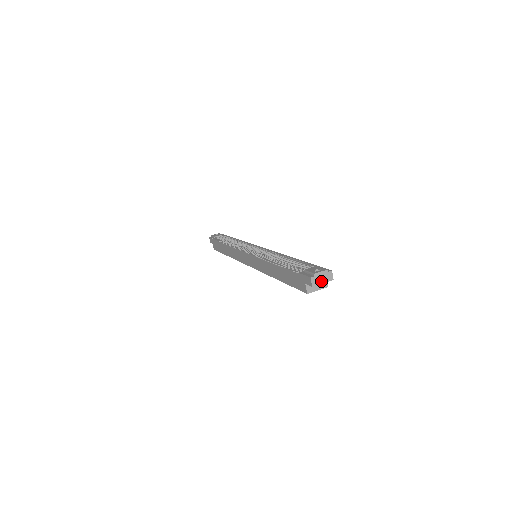
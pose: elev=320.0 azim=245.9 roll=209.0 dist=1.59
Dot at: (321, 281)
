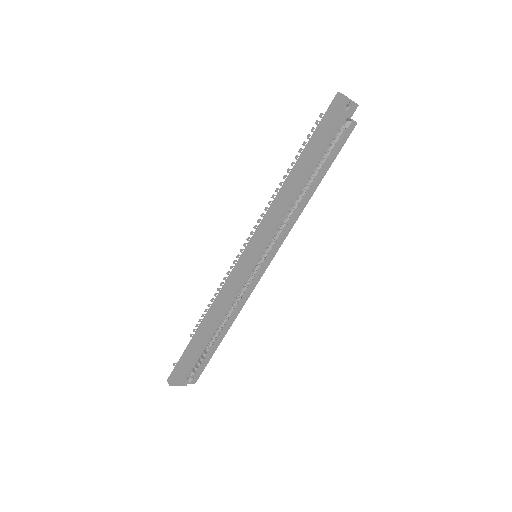
Dot at: (349, 99)
